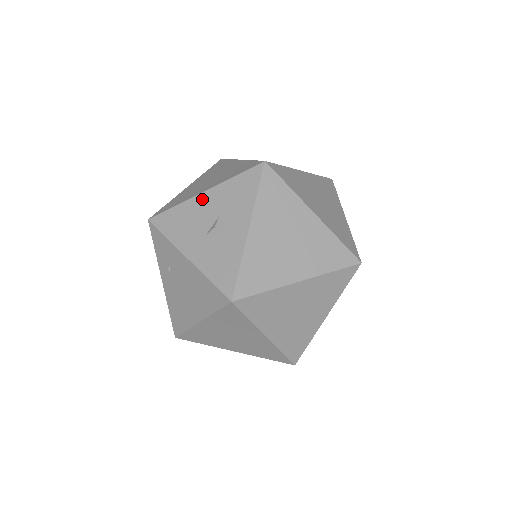
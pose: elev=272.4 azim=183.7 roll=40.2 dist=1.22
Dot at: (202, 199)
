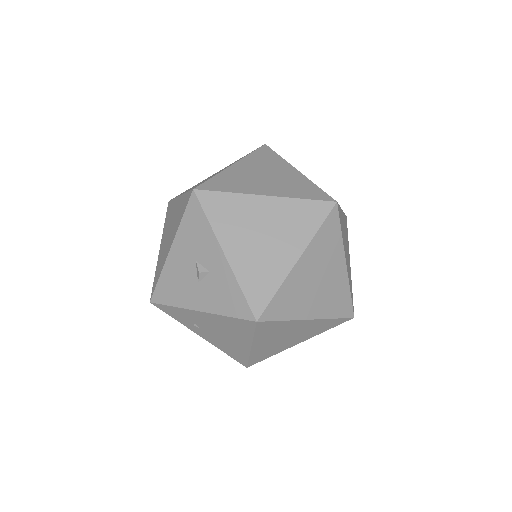
Dot at: (173, 256)
